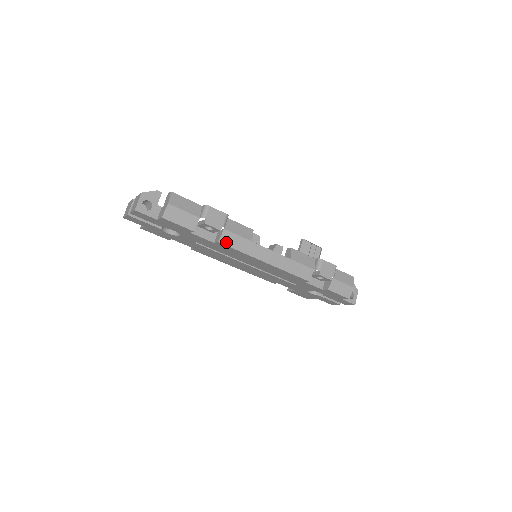
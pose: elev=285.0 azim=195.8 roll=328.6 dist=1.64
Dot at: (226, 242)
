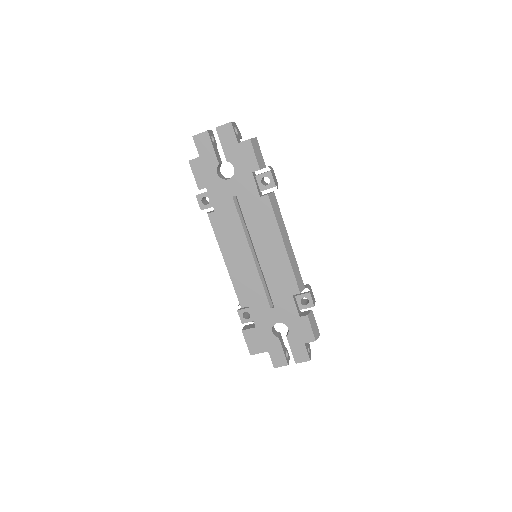
Dot at: (271, 201)
